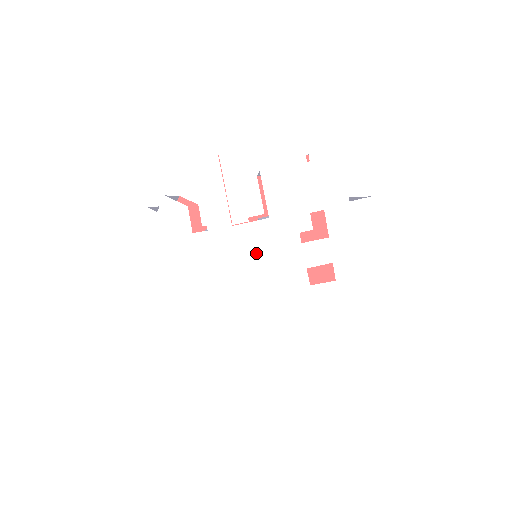
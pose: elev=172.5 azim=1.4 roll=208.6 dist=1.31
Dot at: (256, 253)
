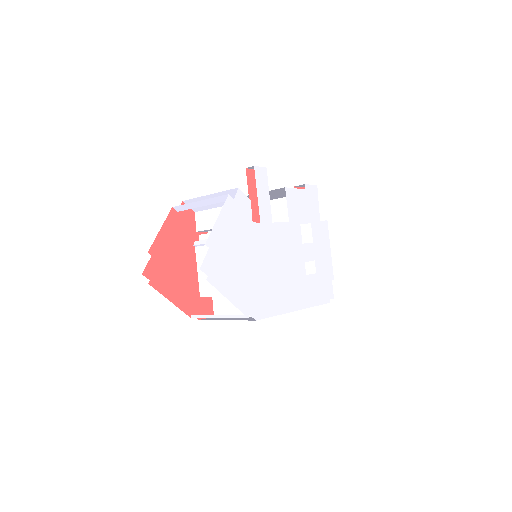
Dot at: (283, 246)
